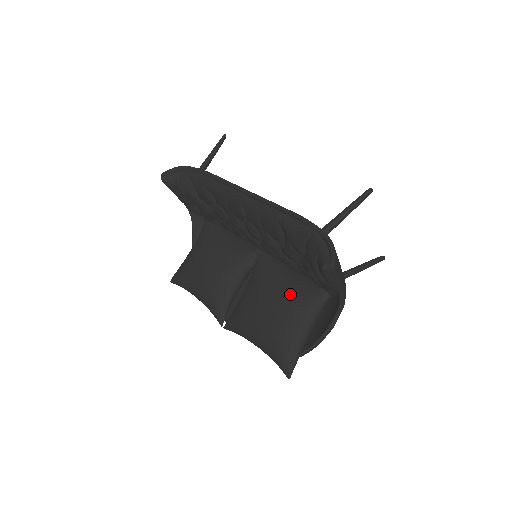
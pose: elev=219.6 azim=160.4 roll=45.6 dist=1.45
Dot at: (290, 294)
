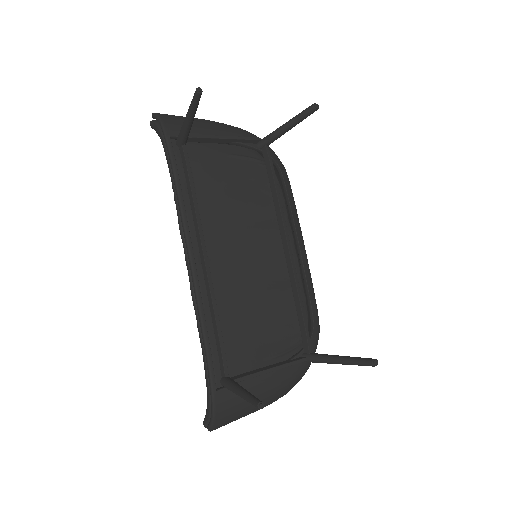
Dot at: occluded
